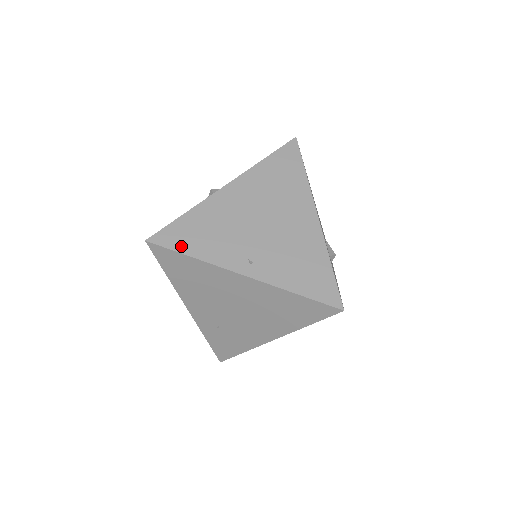
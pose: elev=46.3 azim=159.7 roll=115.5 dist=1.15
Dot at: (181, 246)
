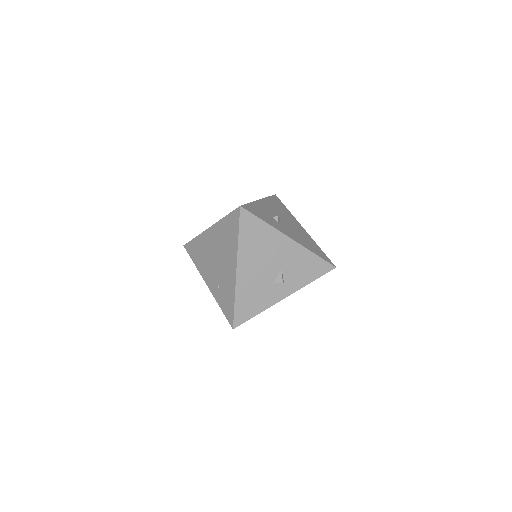
Dot at: occluded
